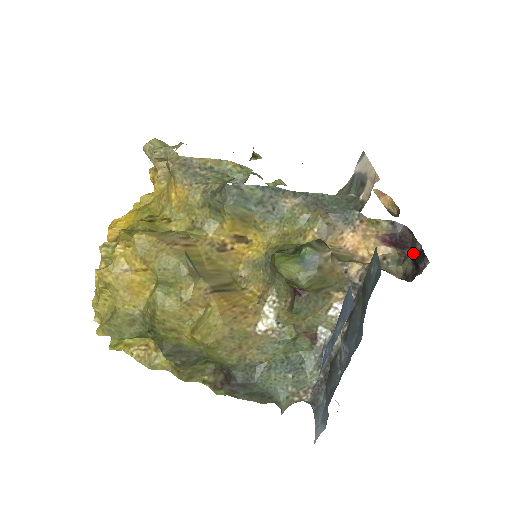
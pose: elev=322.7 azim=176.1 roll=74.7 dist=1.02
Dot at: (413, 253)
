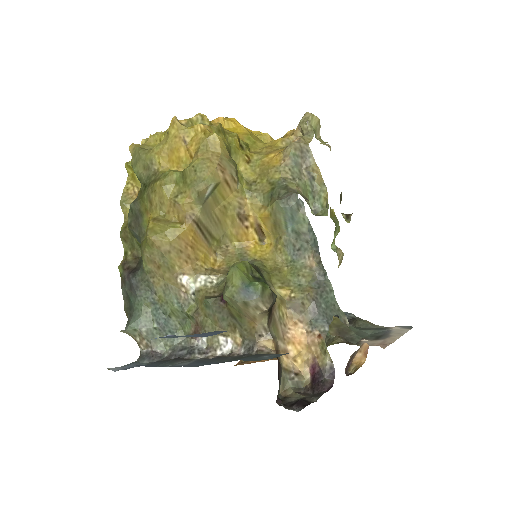
Dot at: (308, 397)
